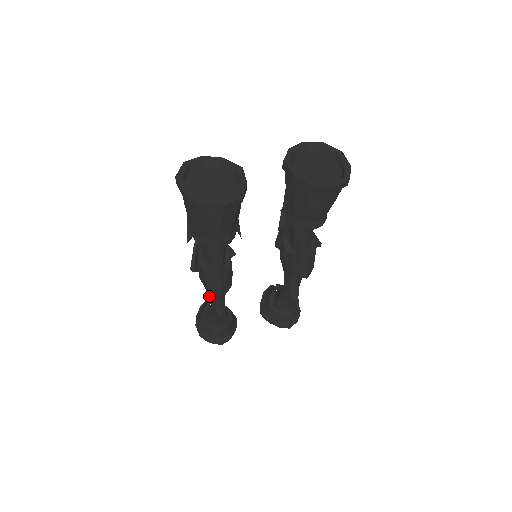
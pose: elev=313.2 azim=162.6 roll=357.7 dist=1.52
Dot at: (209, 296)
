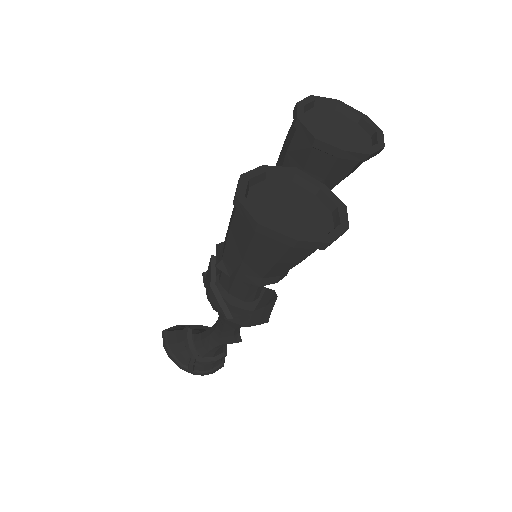
Dot at: (224, 330)
